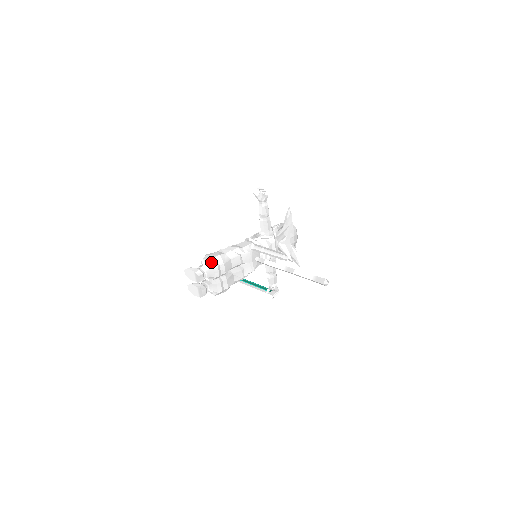
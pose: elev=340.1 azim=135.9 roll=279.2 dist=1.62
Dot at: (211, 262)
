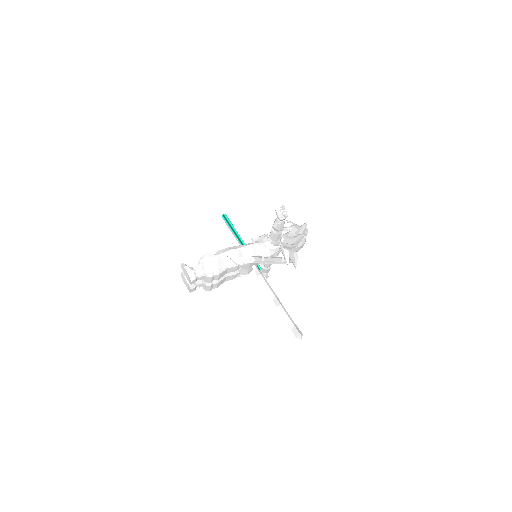
Dot at: (207, 270)
